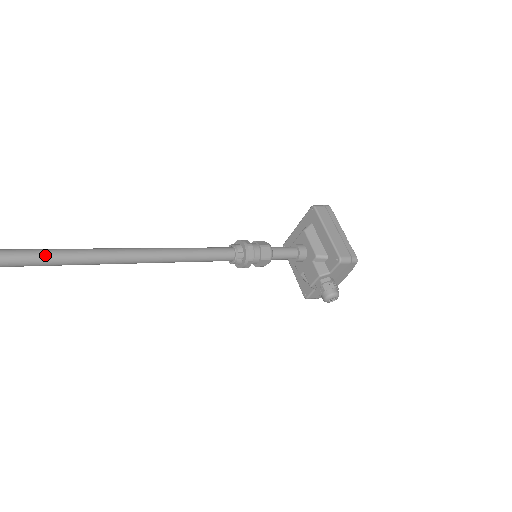
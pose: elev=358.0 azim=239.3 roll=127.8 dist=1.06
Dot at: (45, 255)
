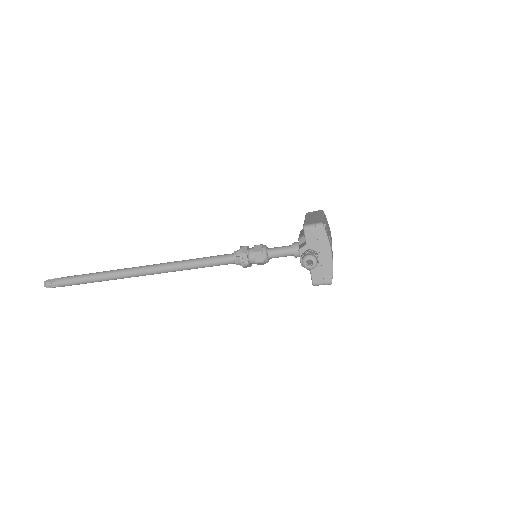
Dot at: (117, 270)
